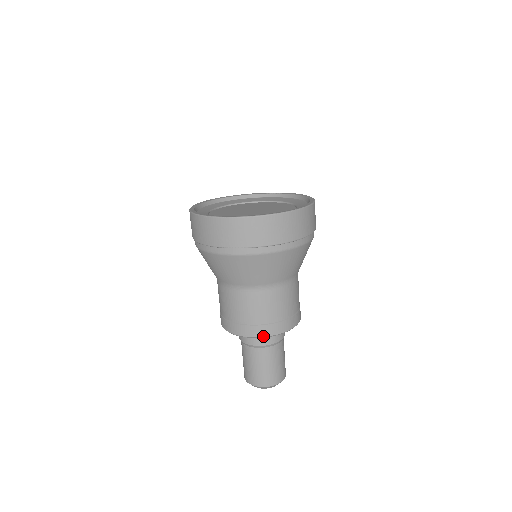
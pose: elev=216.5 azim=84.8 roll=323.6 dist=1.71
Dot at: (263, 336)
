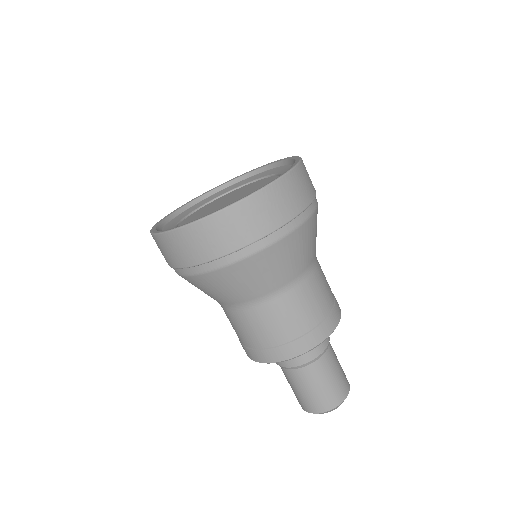
Dot at: (307, 350)
